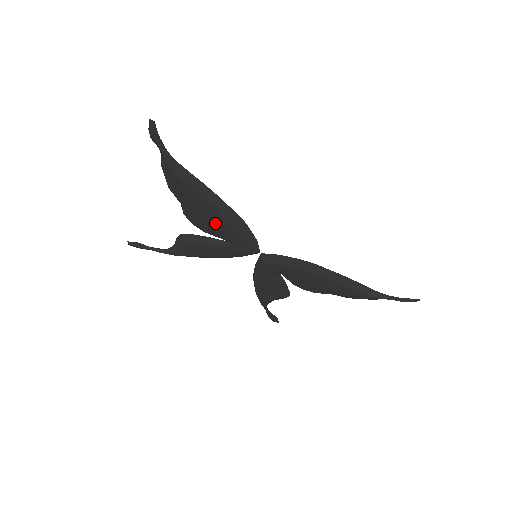
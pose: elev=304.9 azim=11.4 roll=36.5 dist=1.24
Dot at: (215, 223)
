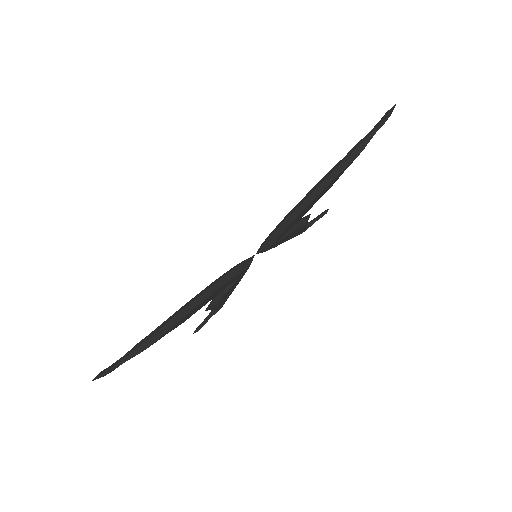
Dot at: (208, 301)
